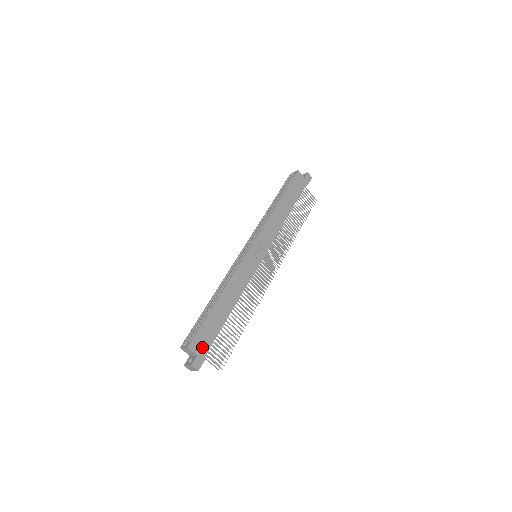
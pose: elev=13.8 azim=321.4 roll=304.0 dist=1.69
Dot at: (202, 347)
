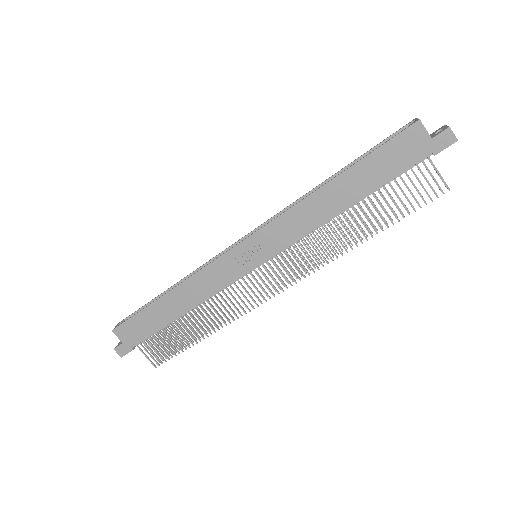
Dot at: (130, 337)
